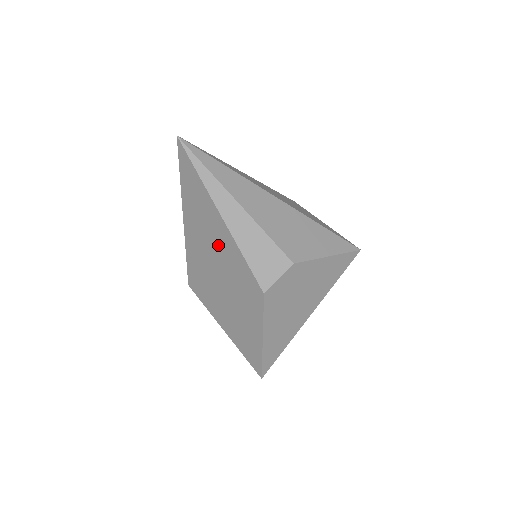
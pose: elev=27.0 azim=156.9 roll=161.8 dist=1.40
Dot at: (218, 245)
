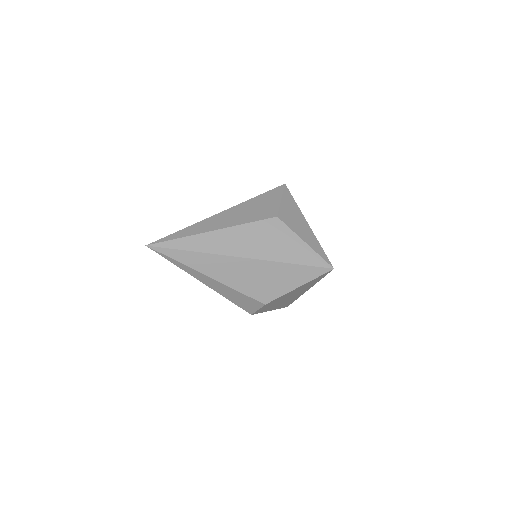
Dot at: occluded
